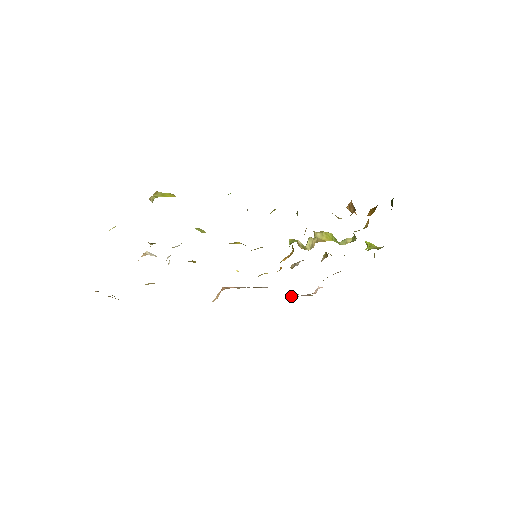
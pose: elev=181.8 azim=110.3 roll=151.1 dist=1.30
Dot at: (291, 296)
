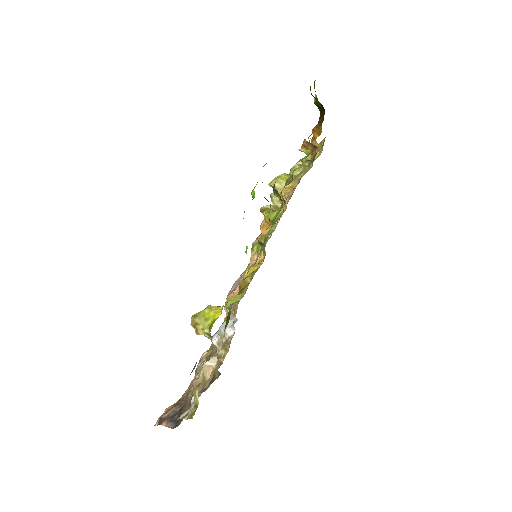
Dot at: occluded
